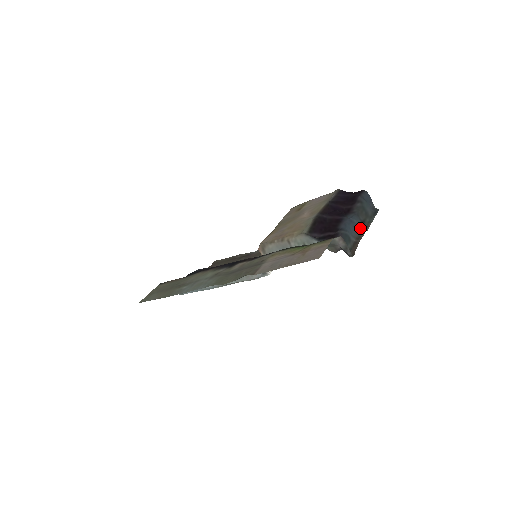
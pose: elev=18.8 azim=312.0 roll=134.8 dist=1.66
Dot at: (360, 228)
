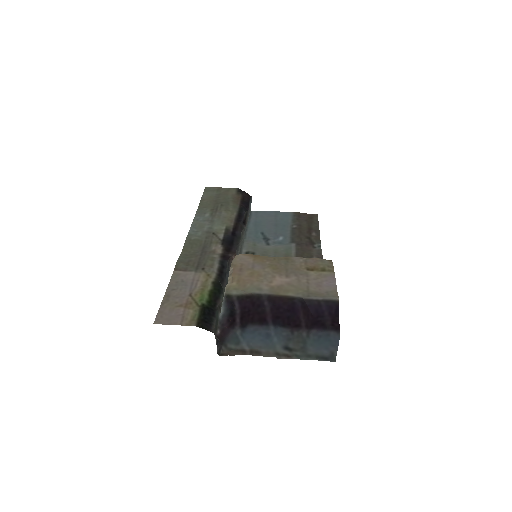
Dot at: (272, 349)
